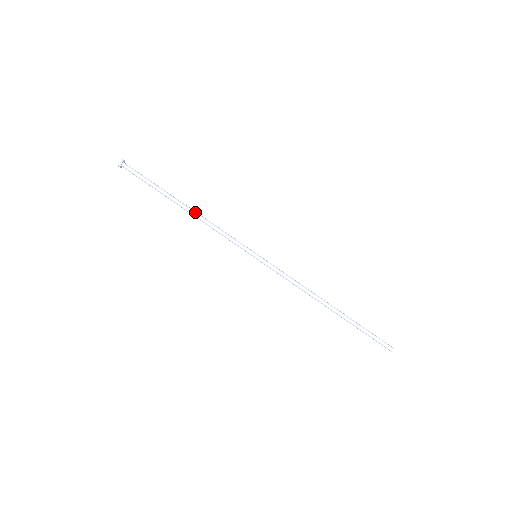
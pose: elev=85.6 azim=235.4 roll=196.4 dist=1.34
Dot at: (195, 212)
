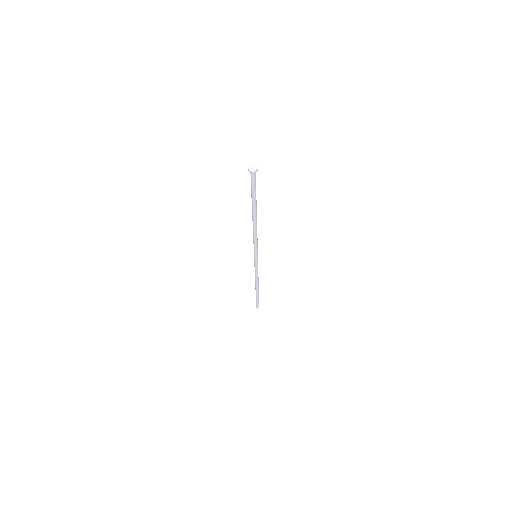
Dot at: occluded
